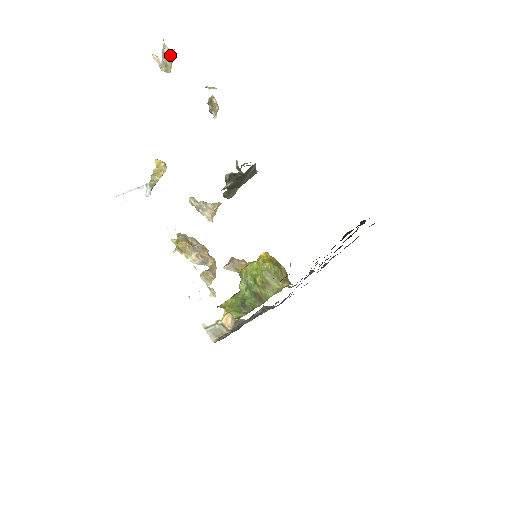
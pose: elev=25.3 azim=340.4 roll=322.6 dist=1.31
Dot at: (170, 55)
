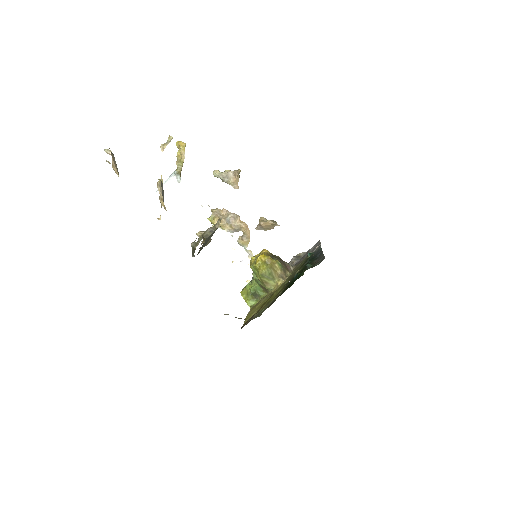
Dot at: occluded
